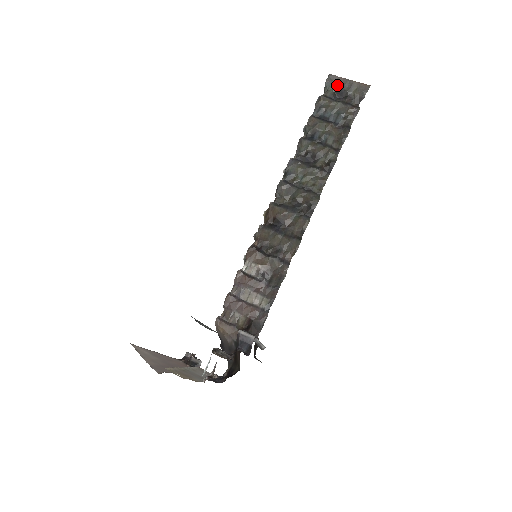
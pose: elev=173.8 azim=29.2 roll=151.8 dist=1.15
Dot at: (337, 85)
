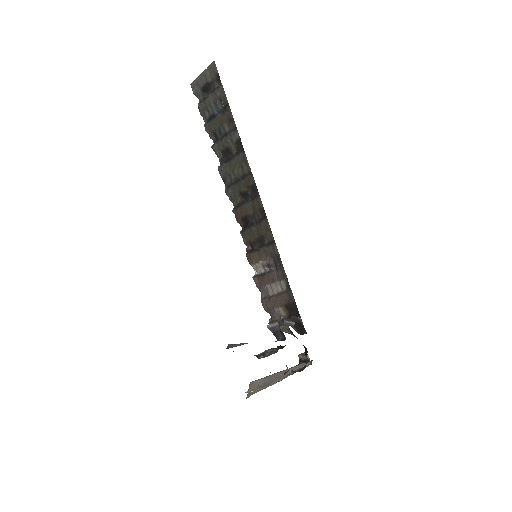
Dot at: (199, 86)
